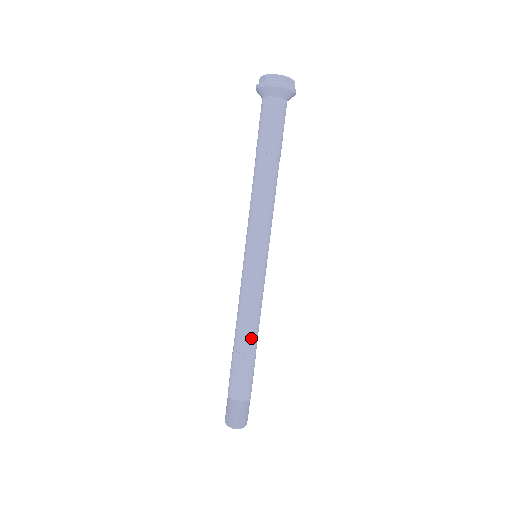
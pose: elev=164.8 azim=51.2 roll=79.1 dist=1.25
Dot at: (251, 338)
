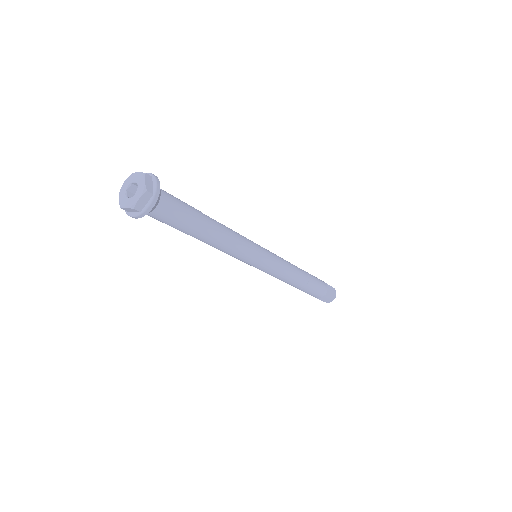
Dot at: (296, 284)
